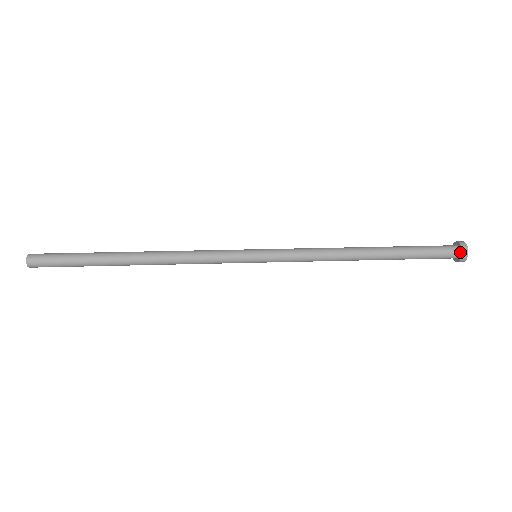
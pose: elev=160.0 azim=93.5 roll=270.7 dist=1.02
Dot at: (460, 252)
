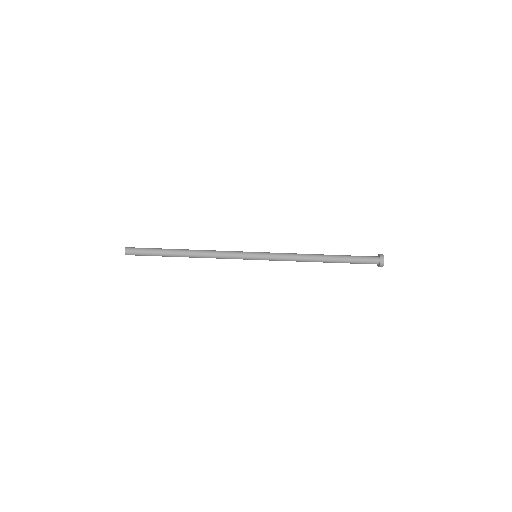
Dot at: (380, 261)
